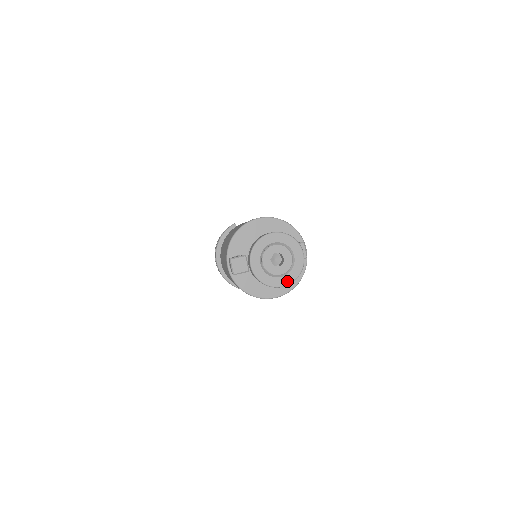
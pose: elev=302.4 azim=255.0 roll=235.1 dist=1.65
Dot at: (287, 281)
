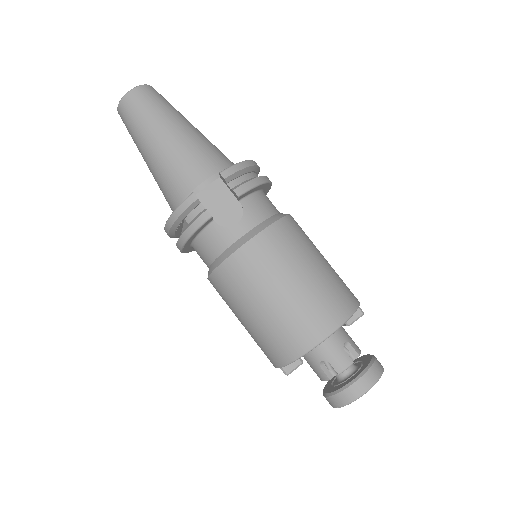
Dot at: occluded
